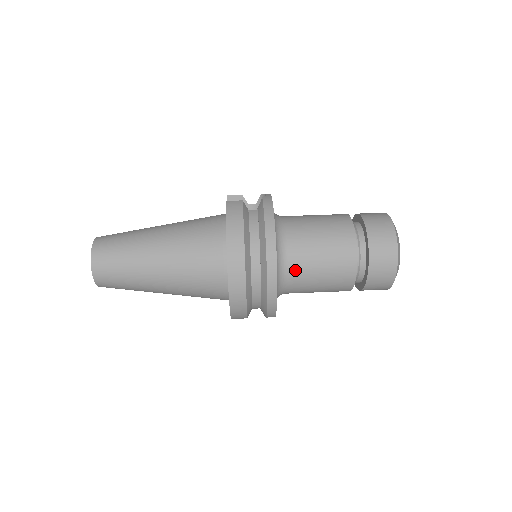
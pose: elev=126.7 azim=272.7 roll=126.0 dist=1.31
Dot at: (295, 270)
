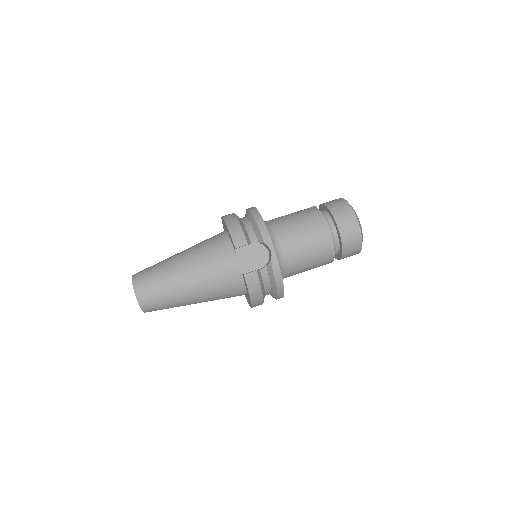
Dot at: occluded
